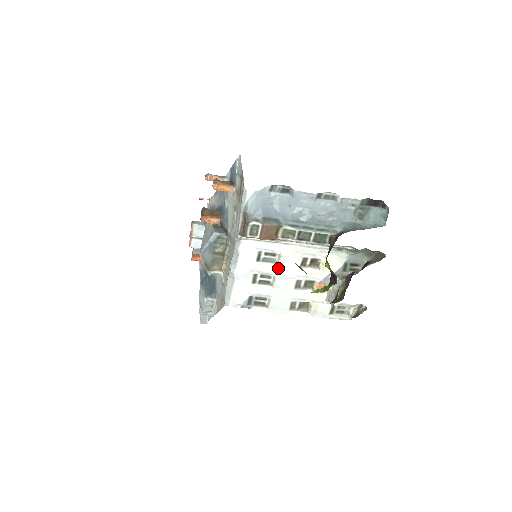
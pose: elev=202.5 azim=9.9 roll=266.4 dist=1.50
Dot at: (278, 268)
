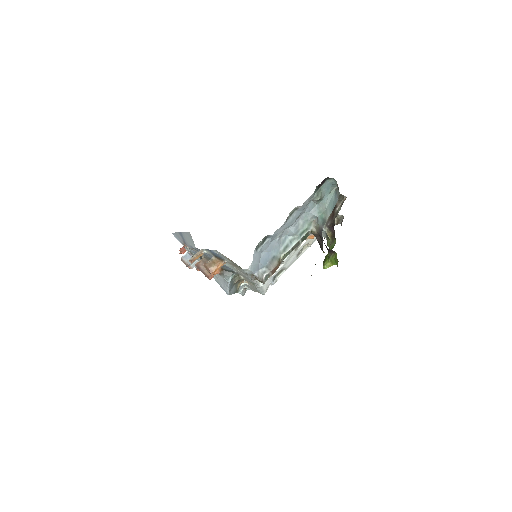
Dot at: occluded
